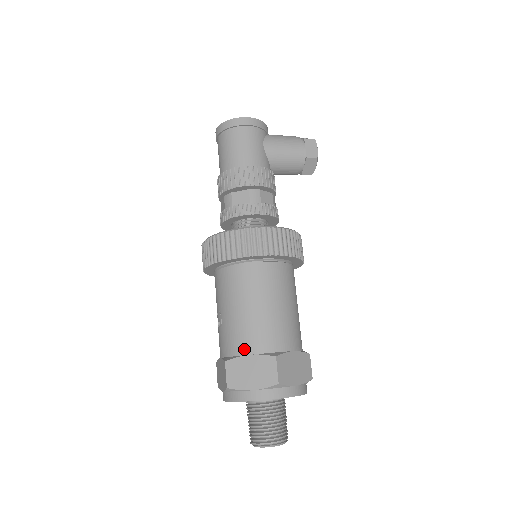
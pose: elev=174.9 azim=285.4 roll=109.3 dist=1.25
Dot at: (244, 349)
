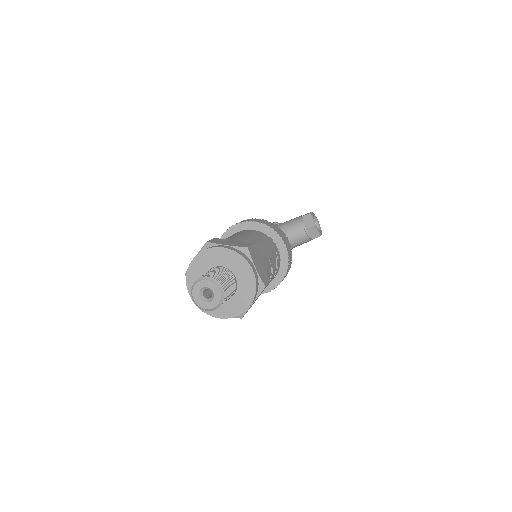
Dot at: occluded
